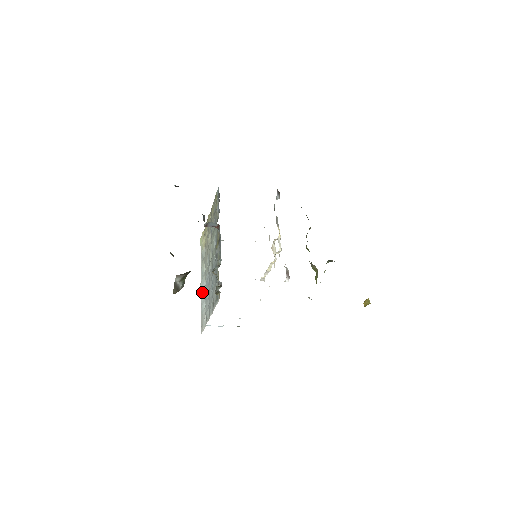
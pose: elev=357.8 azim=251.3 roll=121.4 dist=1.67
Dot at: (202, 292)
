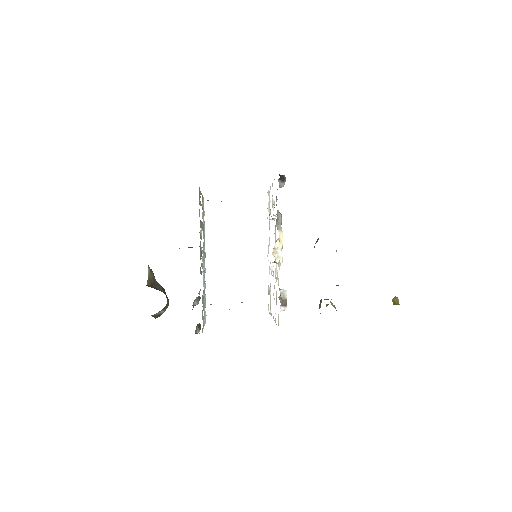
Dot at: (203, 278)
